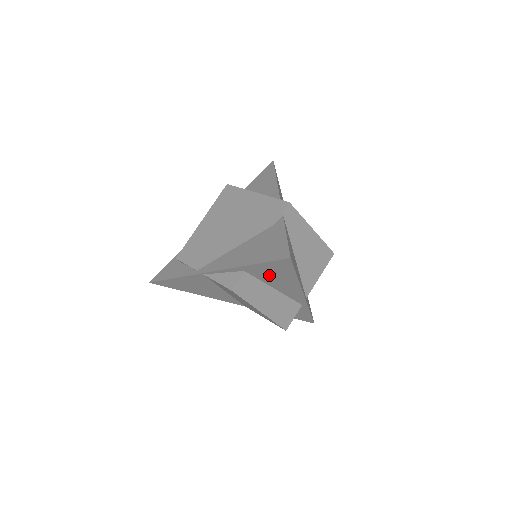
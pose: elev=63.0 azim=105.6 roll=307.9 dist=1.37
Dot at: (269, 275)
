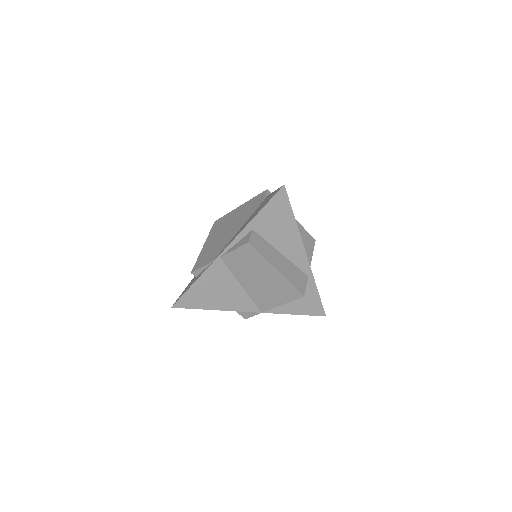
Dot at: (273, 227)
